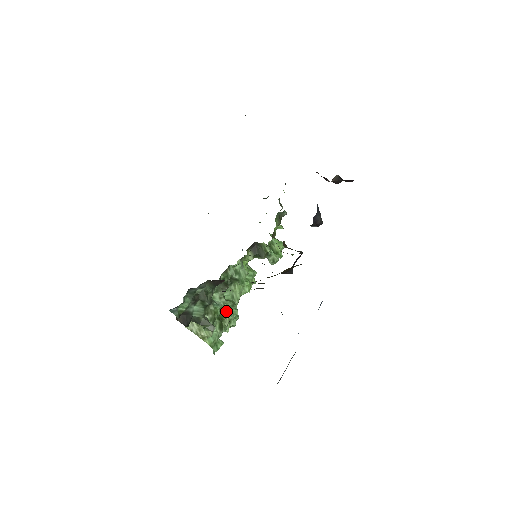
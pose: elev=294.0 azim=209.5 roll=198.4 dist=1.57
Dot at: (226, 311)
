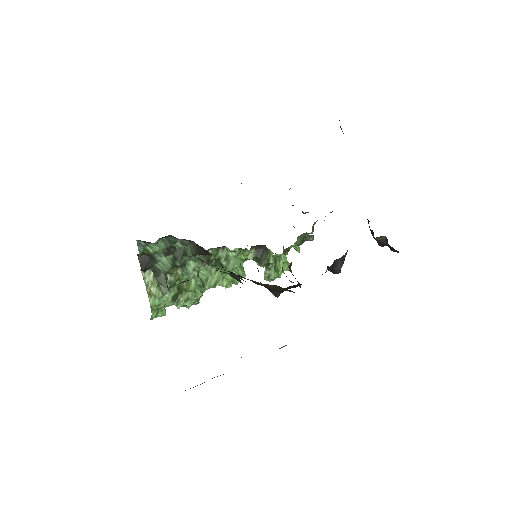
Dot at: (190, 286)
